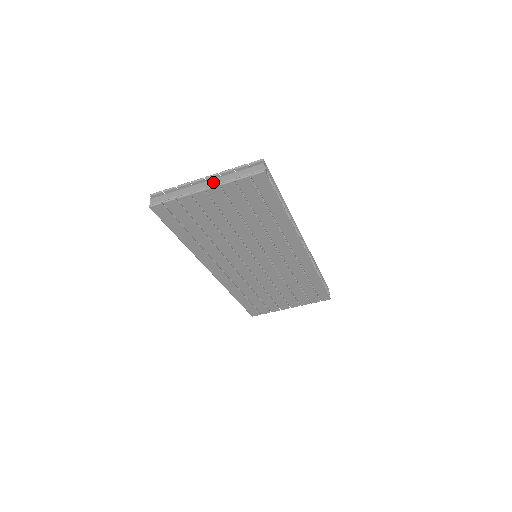
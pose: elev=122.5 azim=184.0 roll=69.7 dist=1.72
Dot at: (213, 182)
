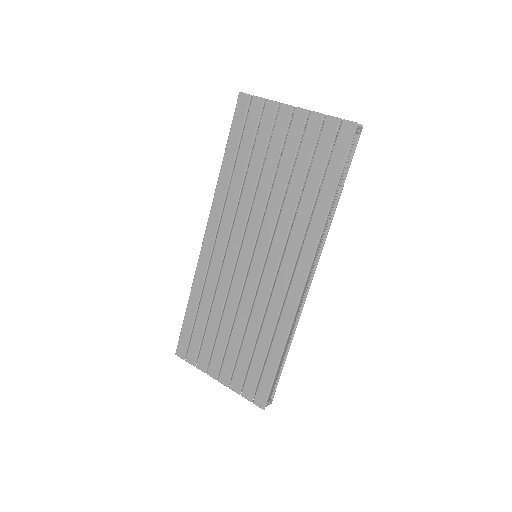
Dot at: occluded
